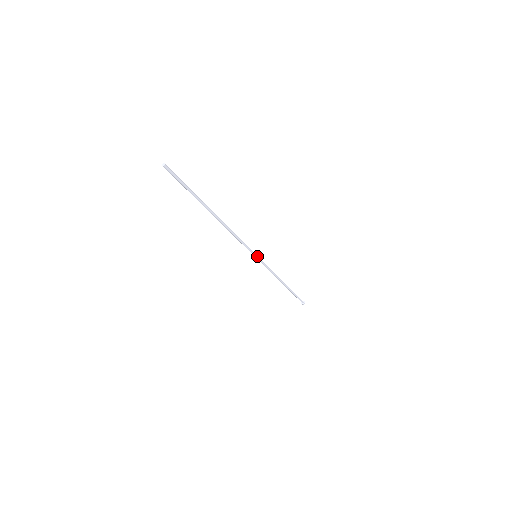
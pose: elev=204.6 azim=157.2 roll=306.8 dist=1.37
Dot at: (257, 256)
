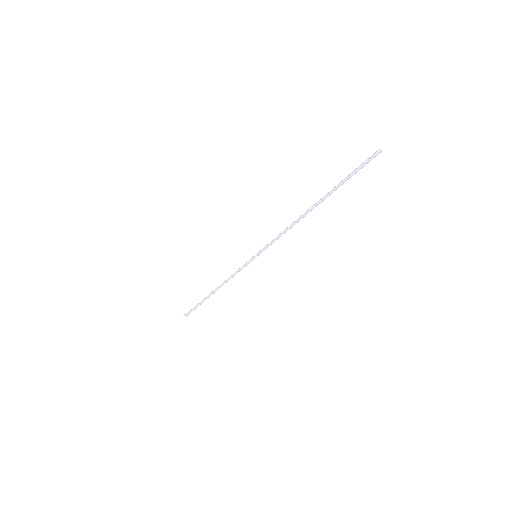
Dot at: (256, 256)
